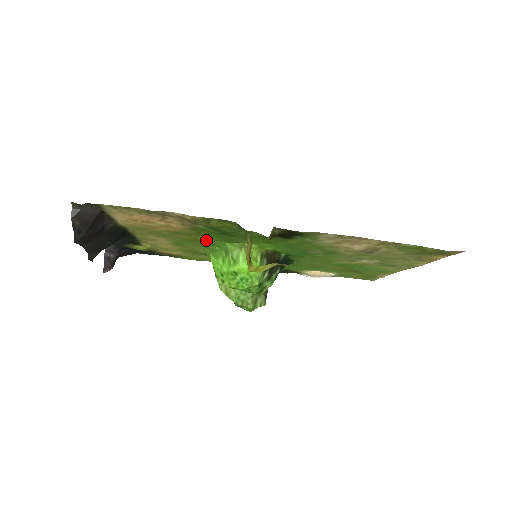
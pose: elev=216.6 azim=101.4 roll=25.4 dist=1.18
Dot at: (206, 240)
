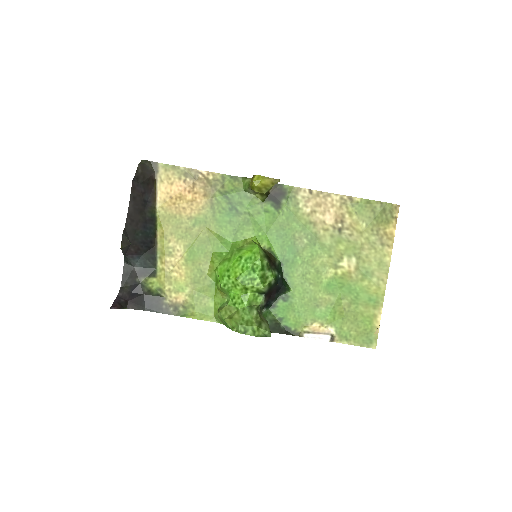
Dot at: (216, 236)
